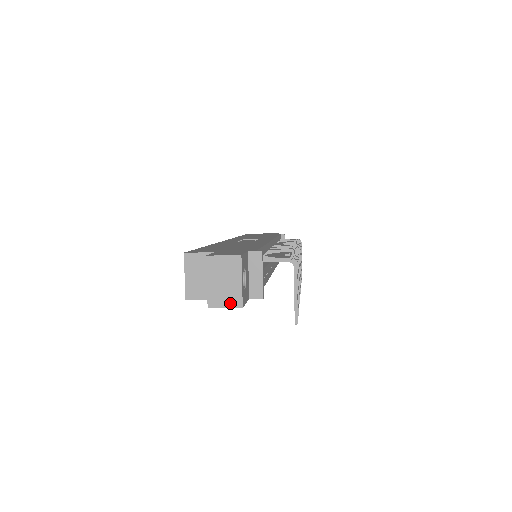
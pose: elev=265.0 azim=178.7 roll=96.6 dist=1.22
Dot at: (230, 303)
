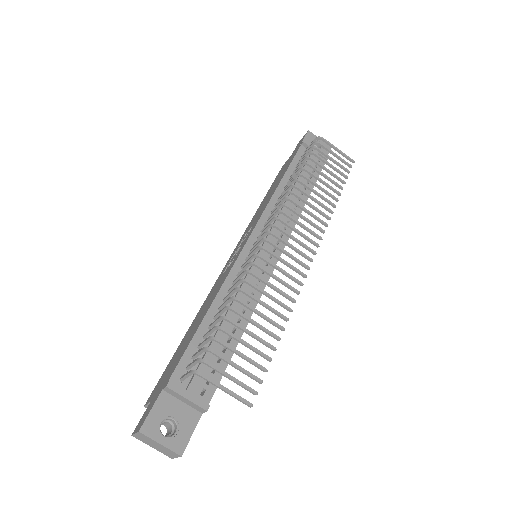
Dot at: (174, 455)
